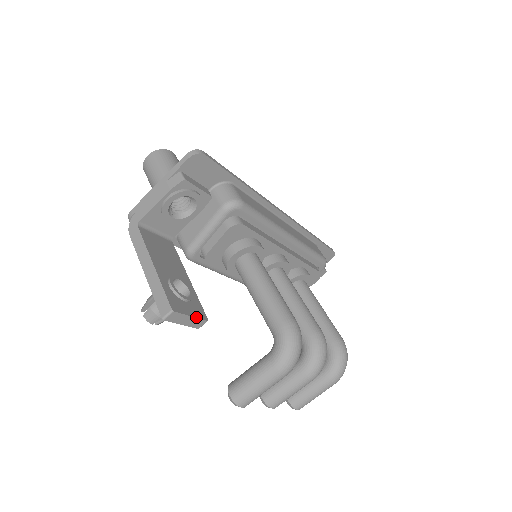
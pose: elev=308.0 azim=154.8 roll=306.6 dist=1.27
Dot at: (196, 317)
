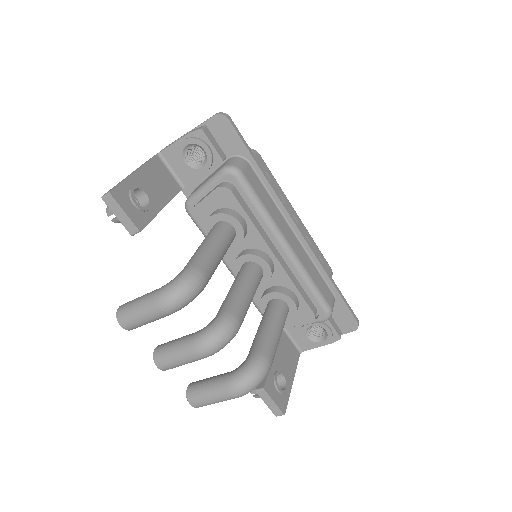
Dot at: (129, 217)
